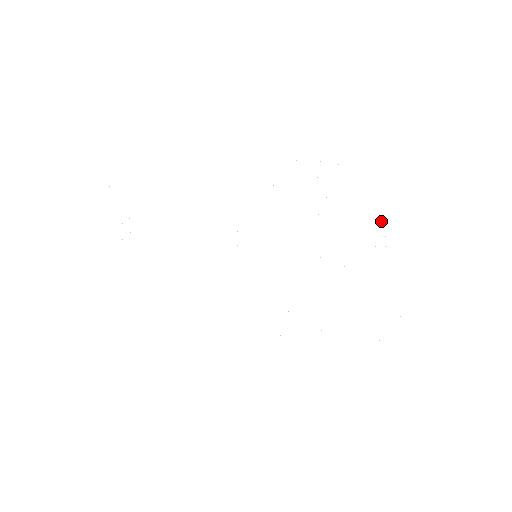
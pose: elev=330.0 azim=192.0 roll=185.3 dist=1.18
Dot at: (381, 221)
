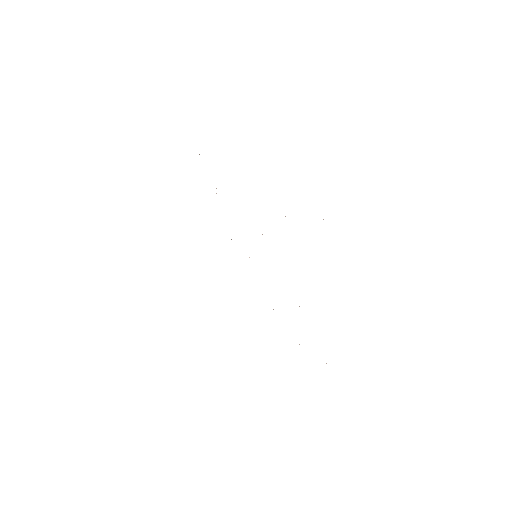
Dot at: occluded
